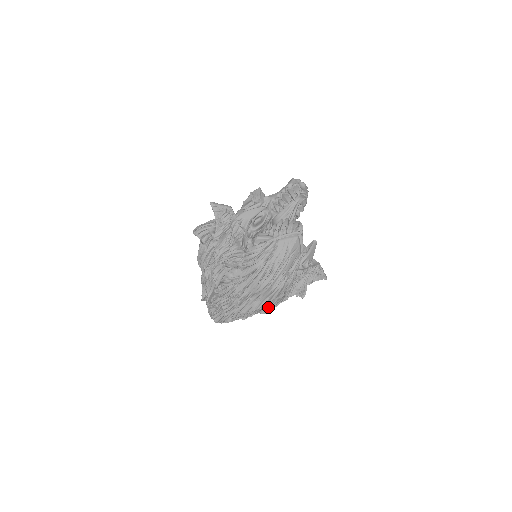
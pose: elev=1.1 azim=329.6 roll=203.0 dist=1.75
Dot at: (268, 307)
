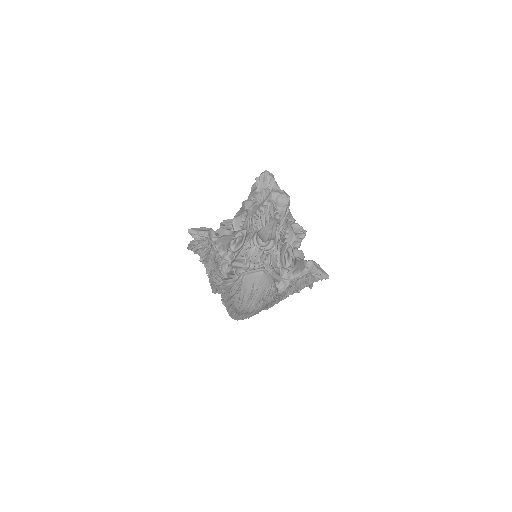
Dot at: occluded
